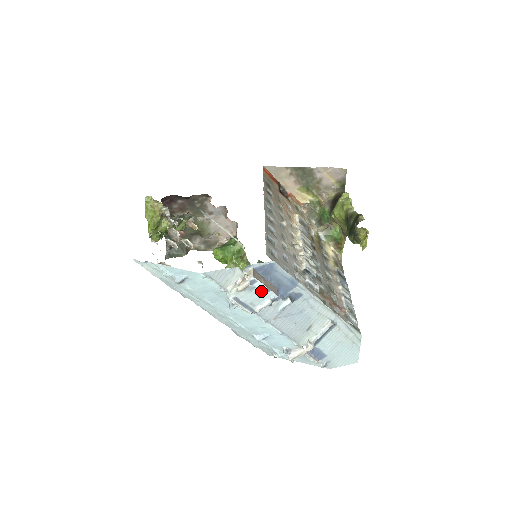
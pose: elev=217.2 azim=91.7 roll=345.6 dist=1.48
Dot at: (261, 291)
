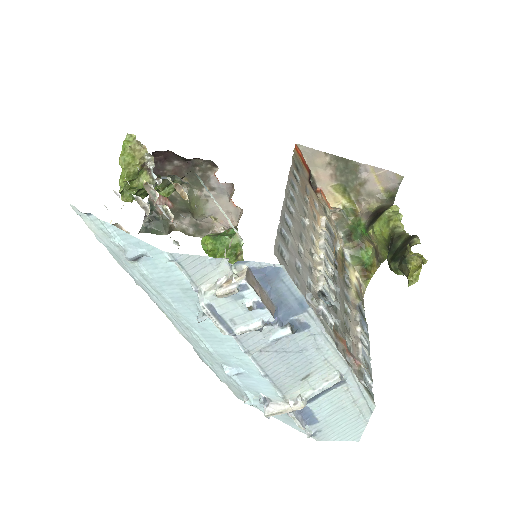
Dot at: (251, 305)
